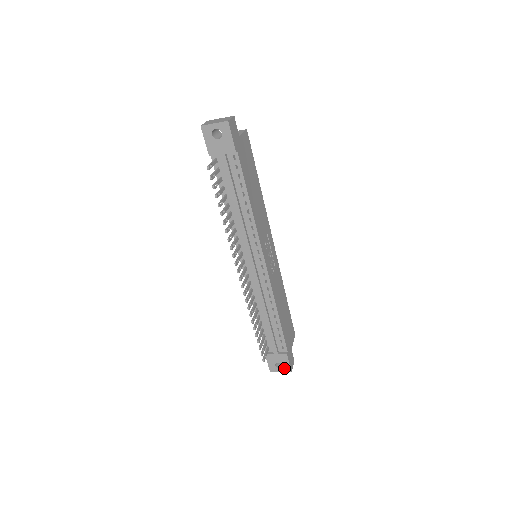
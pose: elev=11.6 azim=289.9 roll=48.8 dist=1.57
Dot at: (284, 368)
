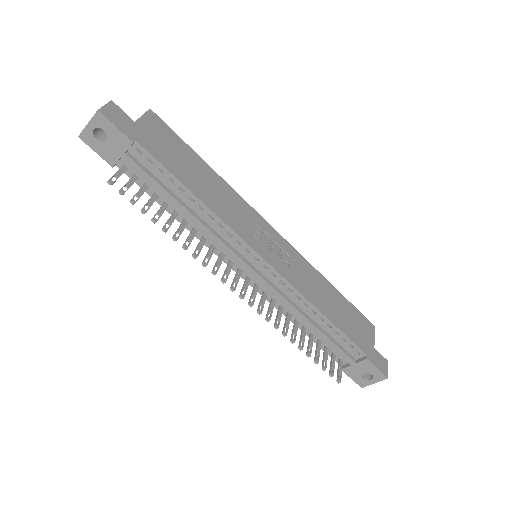
Dot at: (376, 377)
